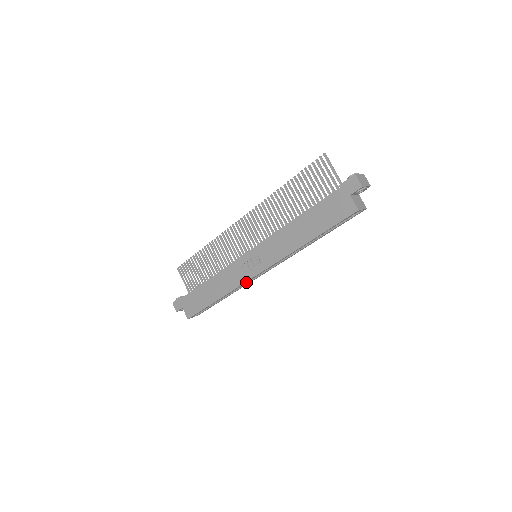
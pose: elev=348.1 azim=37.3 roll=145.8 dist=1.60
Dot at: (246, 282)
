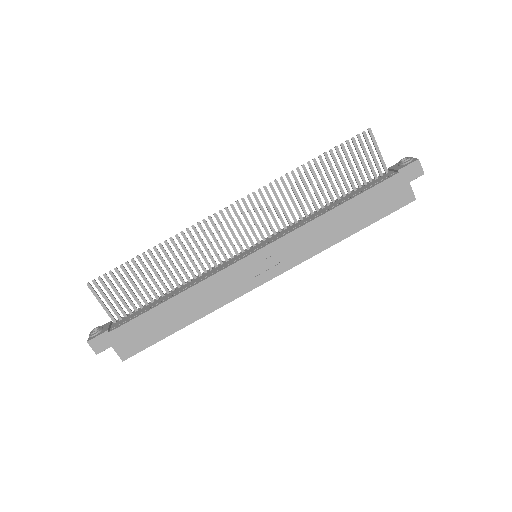
Dot at: (243, 293)
